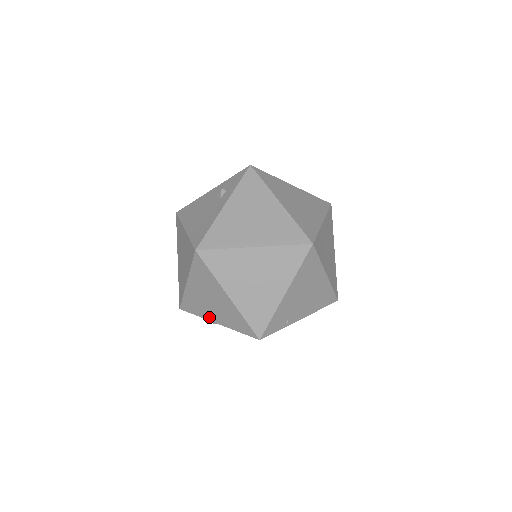
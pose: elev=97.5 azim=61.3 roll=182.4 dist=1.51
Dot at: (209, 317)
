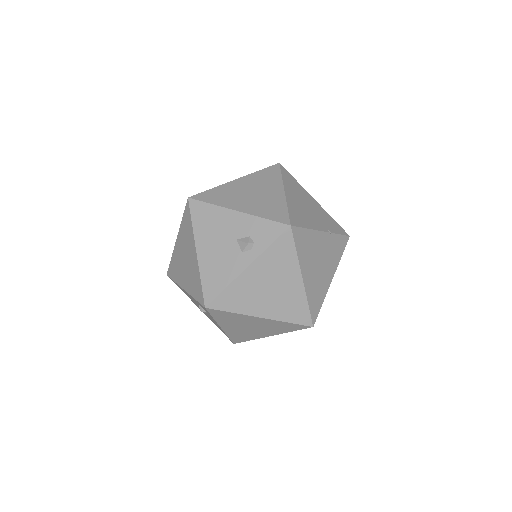
Dot at: occluded
